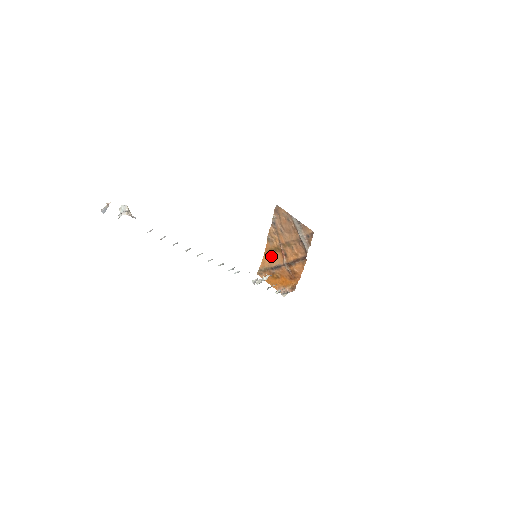
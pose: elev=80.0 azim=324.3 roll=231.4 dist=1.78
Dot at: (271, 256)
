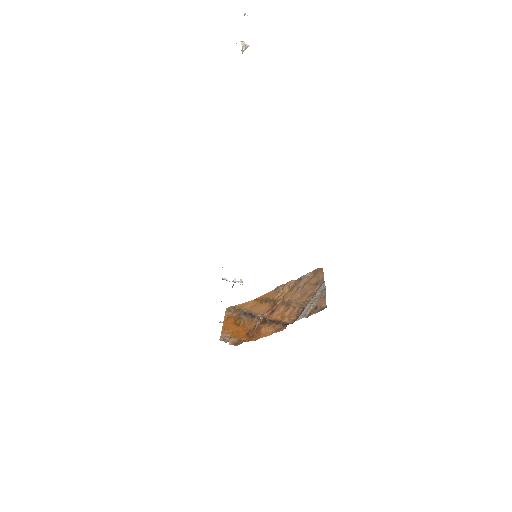
Dot at: (259, 304)
